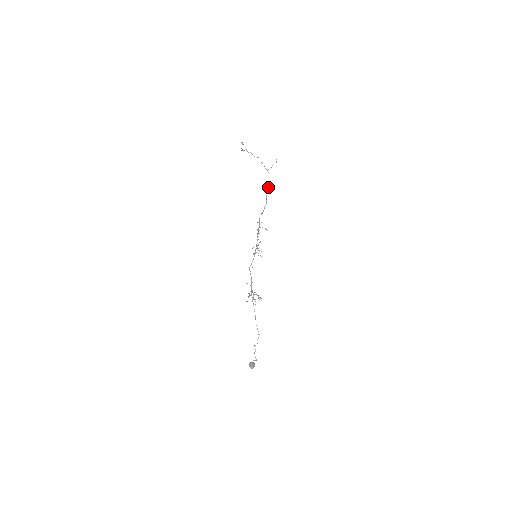
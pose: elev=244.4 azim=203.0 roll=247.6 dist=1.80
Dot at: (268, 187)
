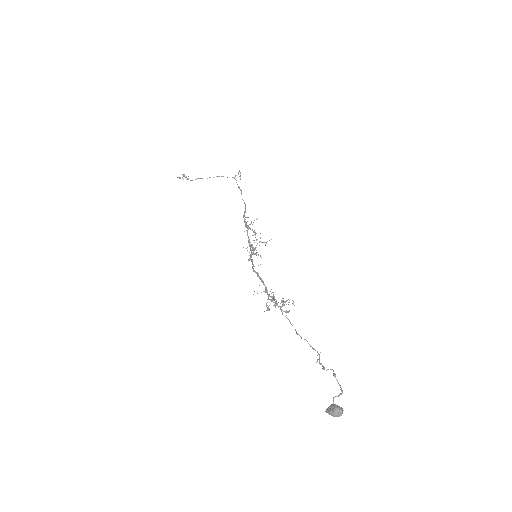
Dot at: (241, 191)
